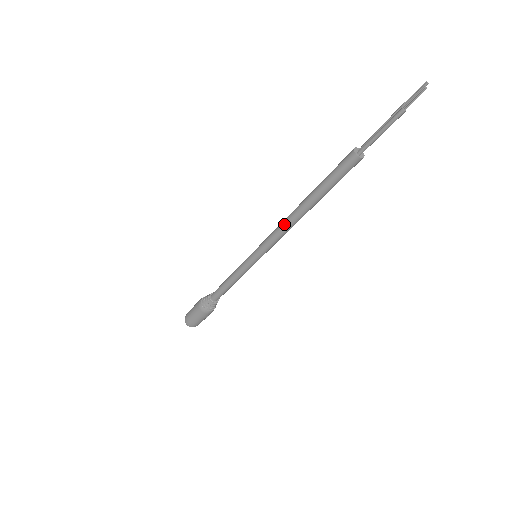
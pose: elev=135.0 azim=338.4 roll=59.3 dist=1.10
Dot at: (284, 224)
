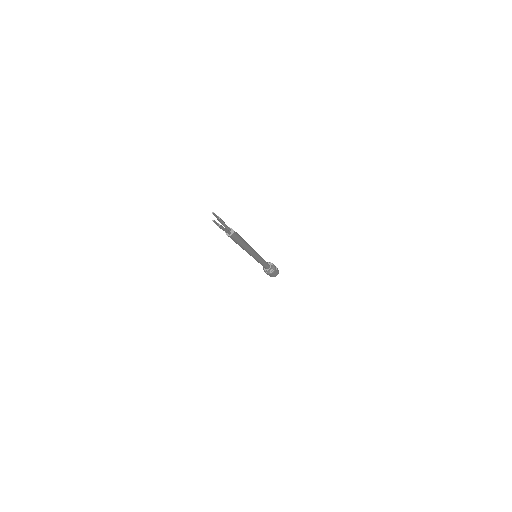
Dot at: occluded
